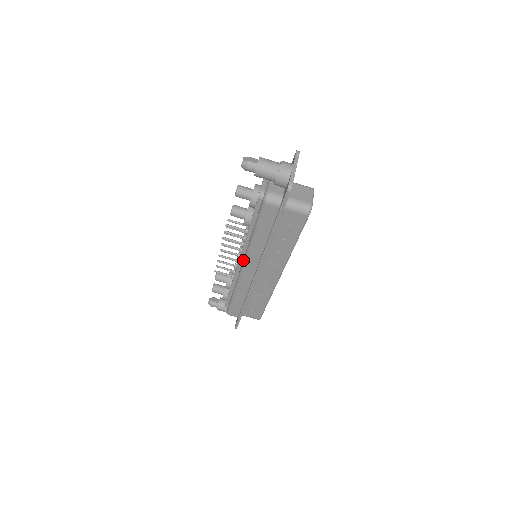
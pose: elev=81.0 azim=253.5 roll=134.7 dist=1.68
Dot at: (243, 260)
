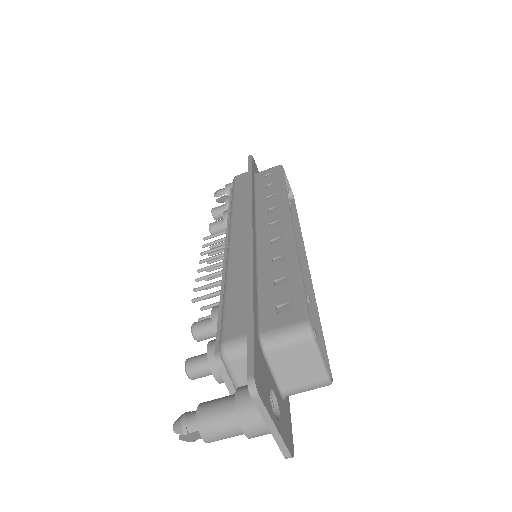
Dot at: occluded
